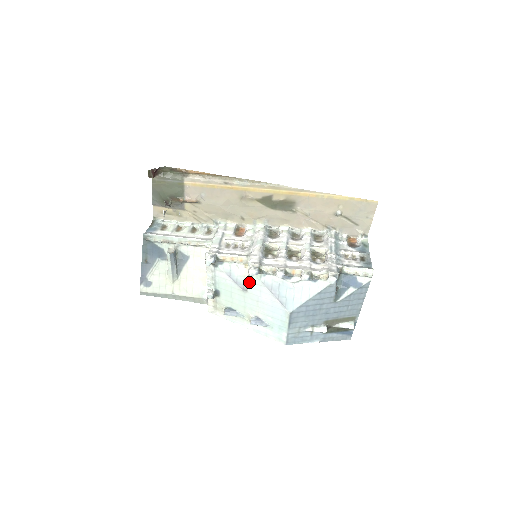
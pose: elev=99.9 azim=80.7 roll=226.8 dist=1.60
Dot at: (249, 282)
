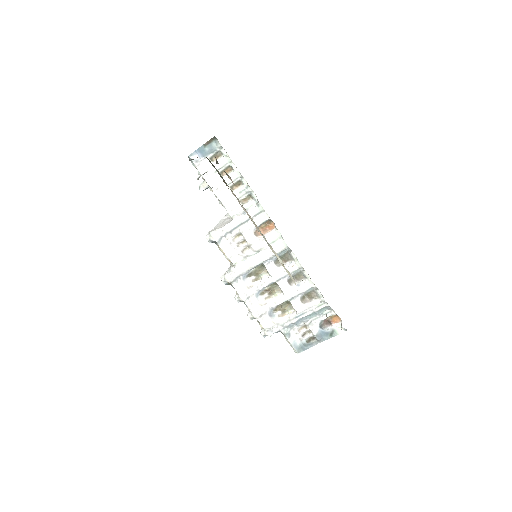
Dot at: occluded
